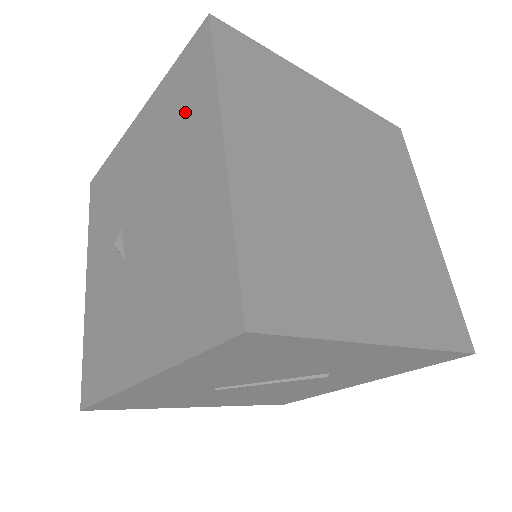
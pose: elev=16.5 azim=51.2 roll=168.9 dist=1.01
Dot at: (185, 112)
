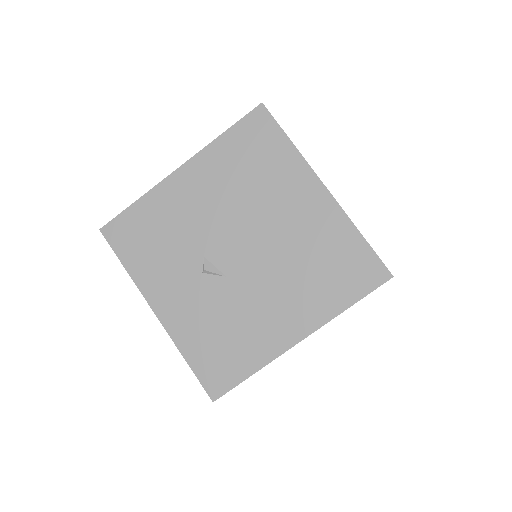
Dot at: (265, 167)
